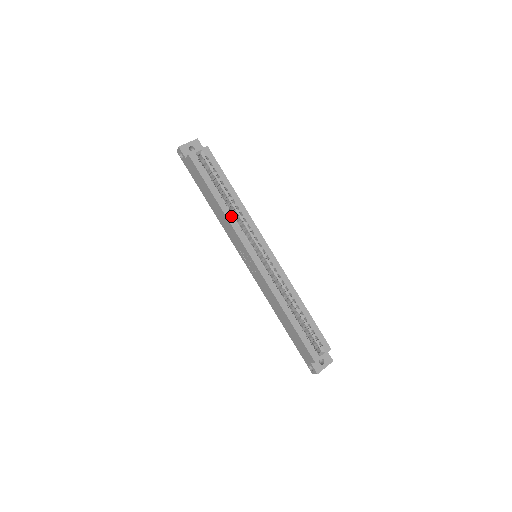
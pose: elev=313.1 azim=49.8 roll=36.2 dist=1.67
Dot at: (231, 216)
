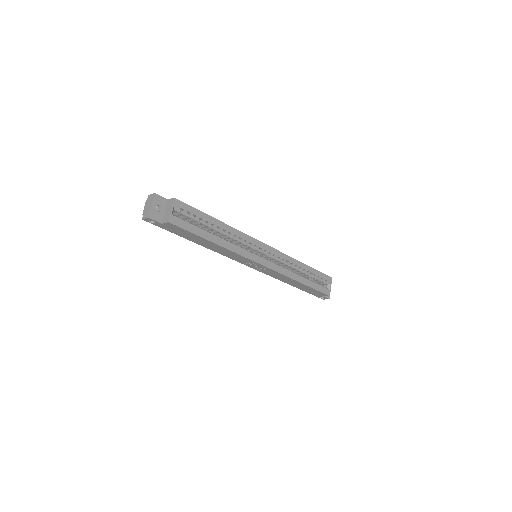
Dot at: (231, 246)
